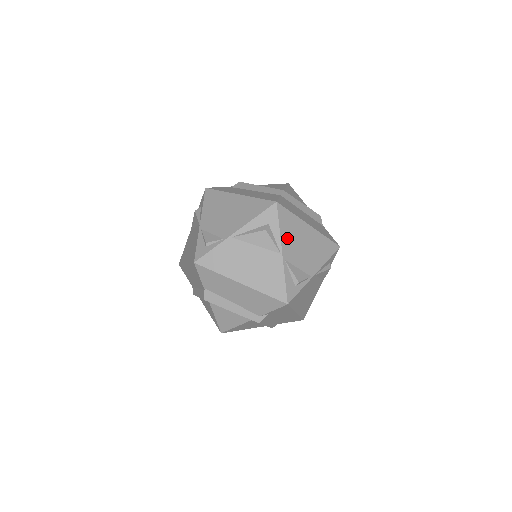
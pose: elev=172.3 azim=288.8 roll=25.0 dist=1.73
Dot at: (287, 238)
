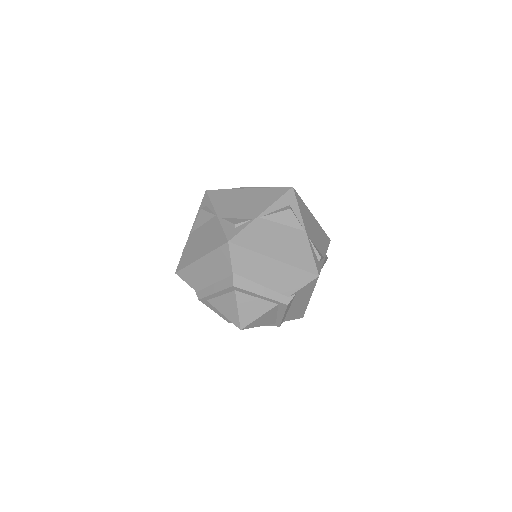
Dot at: (305, 219)
